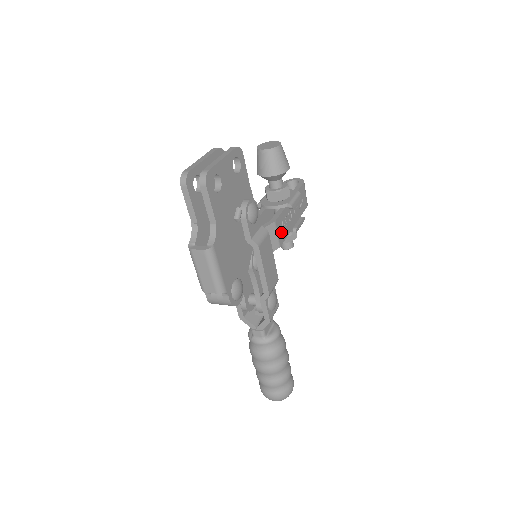
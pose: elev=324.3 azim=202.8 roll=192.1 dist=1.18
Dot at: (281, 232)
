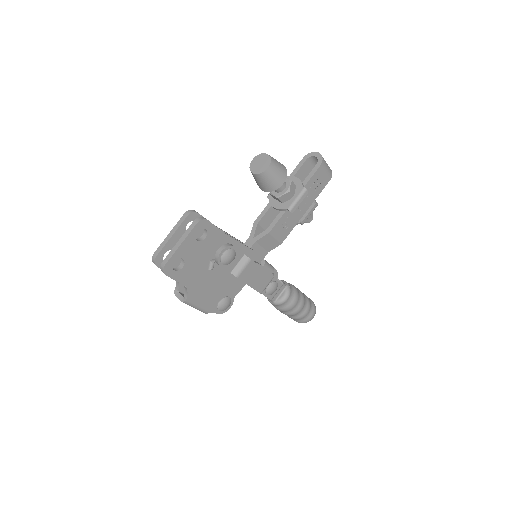
Dot at: (282, 232)
